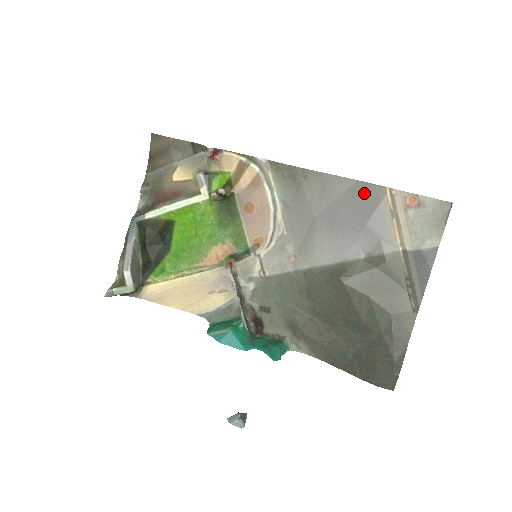
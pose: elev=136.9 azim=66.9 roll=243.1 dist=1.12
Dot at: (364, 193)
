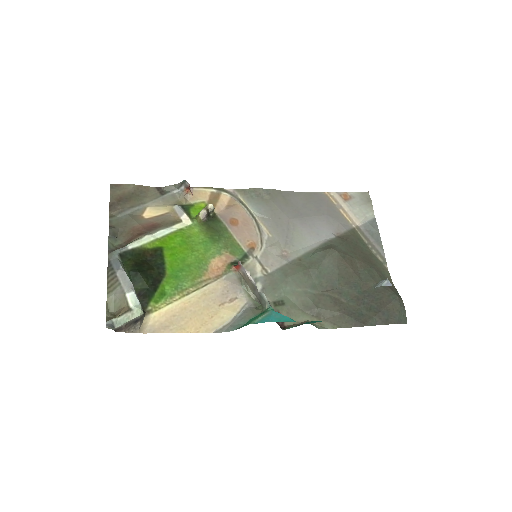
Dot at: (314, 198)
